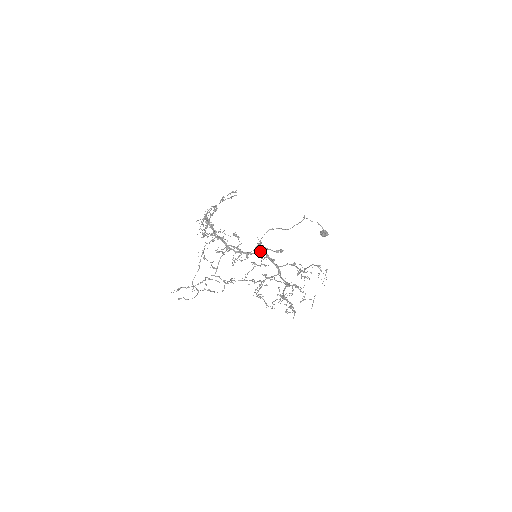
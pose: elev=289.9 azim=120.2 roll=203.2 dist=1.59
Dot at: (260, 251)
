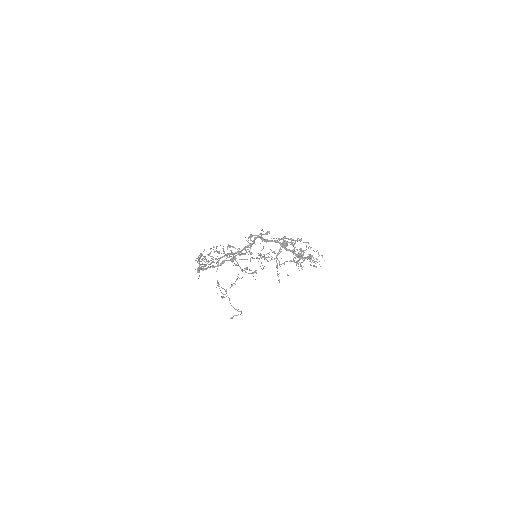
Dot at: (255, 237)
